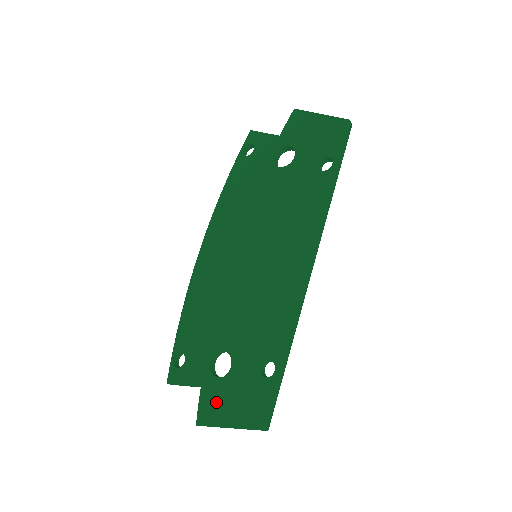
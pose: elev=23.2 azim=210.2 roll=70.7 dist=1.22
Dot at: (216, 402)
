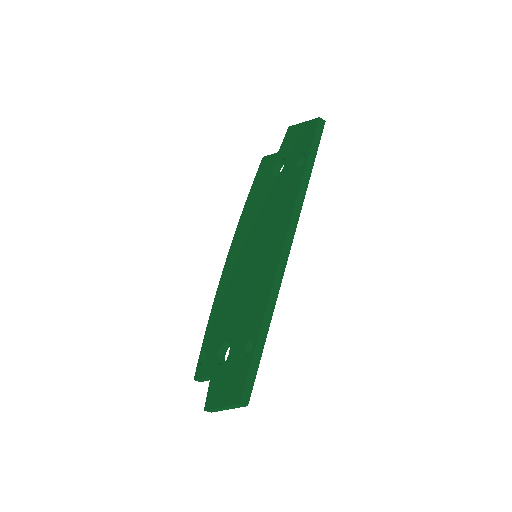
Dot at: (217, 387)
